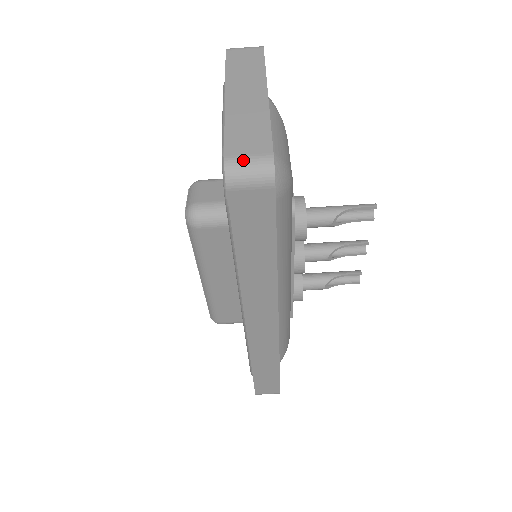
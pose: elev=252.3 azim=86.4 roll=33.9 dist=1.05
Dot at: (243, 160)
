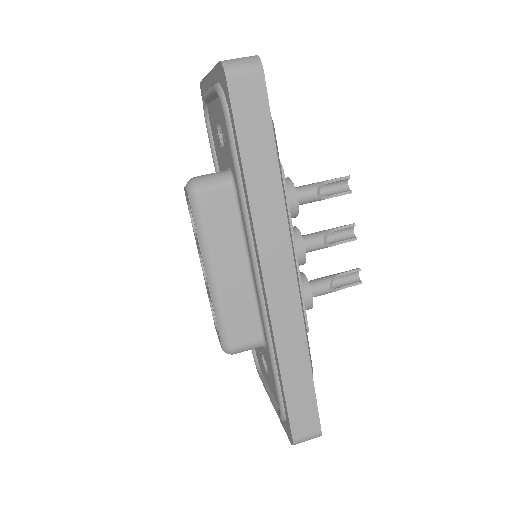
Dot at: (235, 59)
